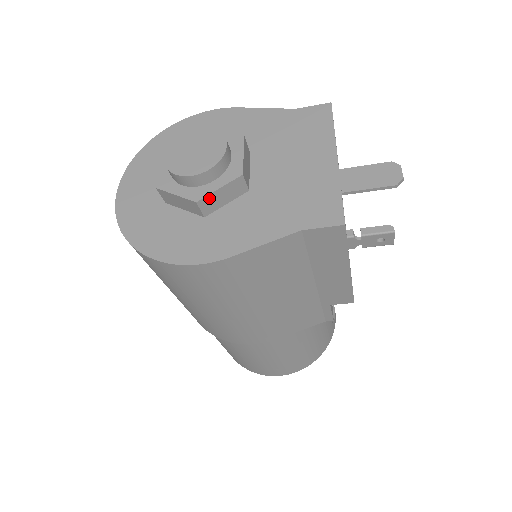
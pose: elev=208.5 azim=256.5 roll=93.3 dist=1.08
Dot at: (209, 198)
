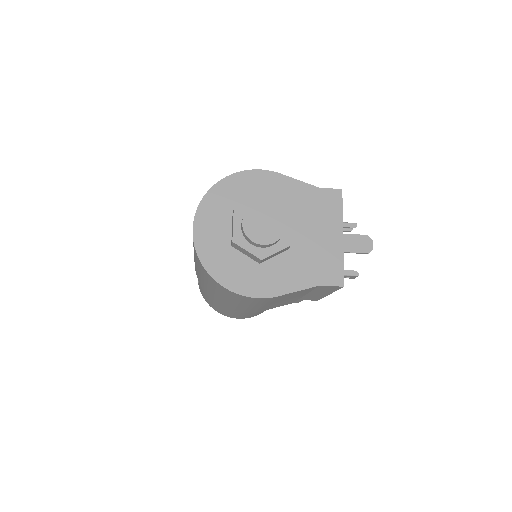
Dot at: (268, 257)
